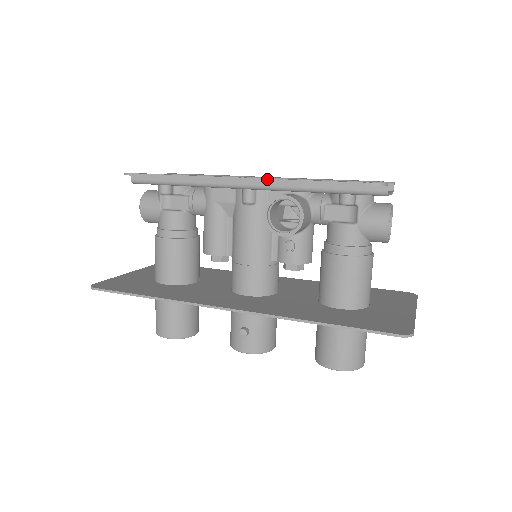
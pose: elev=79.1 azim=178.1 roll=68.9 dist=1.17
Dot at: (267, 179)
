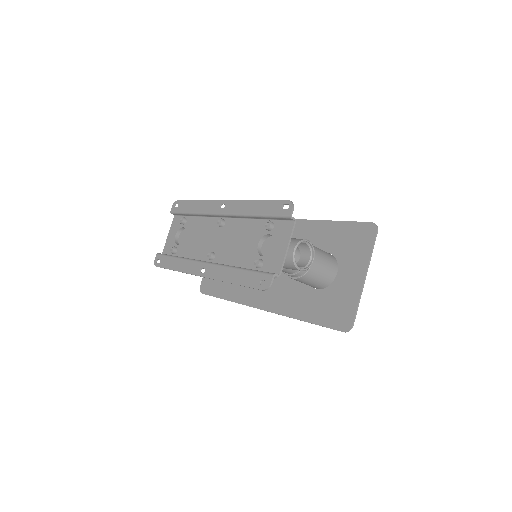
Dot at: (214, 279)
